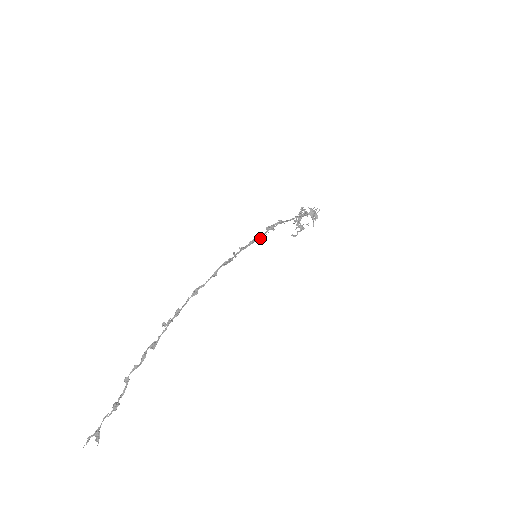
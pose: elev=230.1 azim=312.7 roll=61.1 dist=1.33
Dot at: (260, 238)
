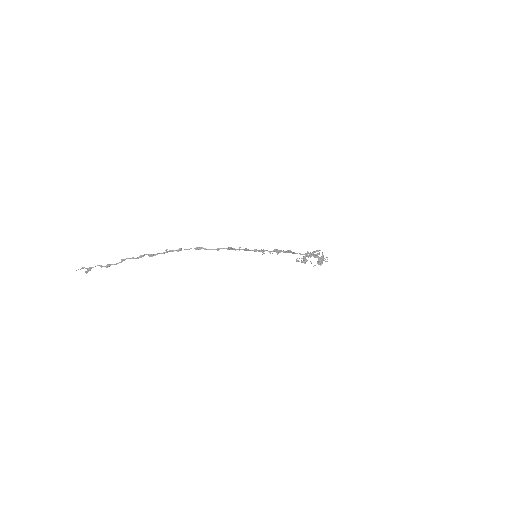
Dot at: (264, 253)
